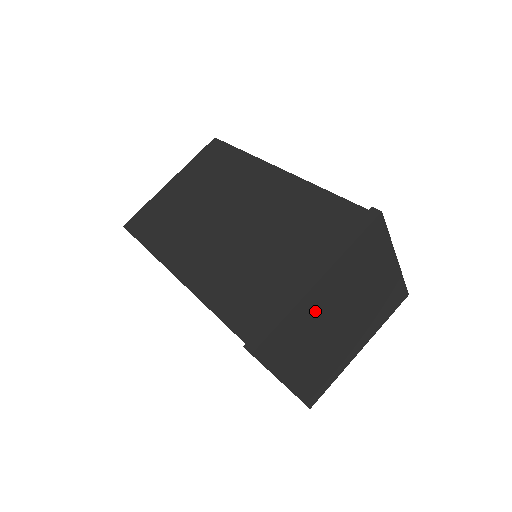
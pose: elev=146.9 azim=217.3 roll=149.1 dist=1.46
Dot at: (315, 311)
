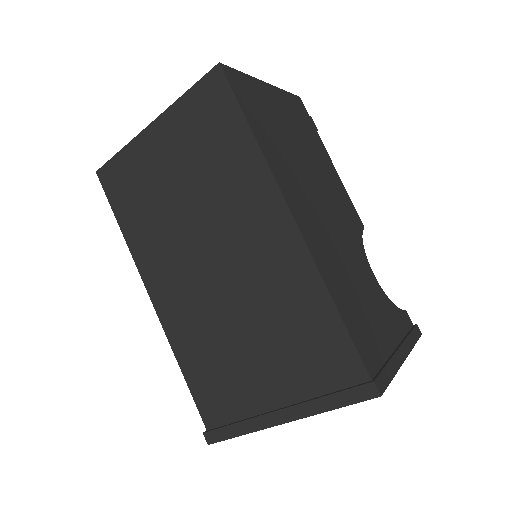
Dot at: occluded
